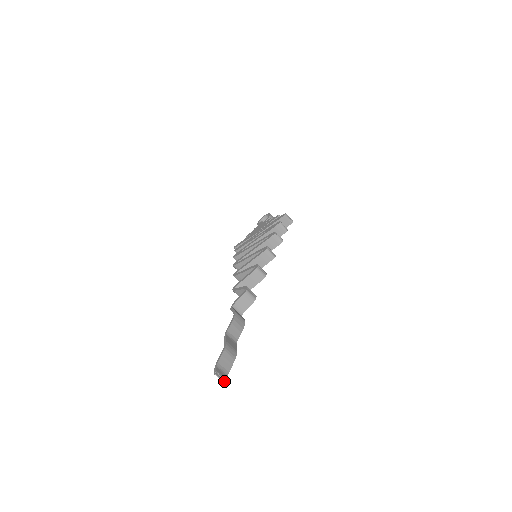
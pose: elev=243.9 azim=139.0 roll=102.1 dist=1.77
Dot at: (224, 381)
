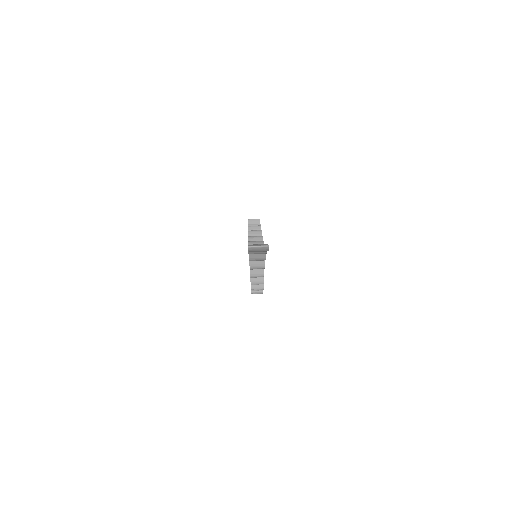
Dot at: (263, 246)
